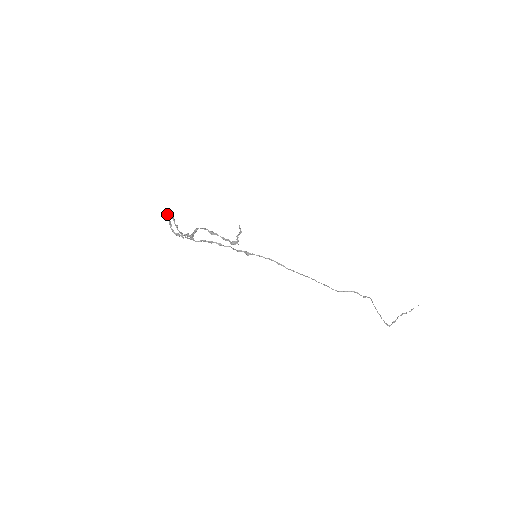
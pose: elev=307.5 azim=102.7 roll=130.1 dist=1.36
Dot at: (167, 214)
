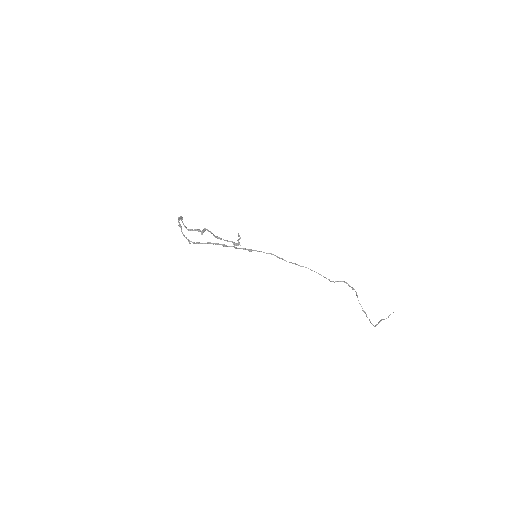
Dot at: occluded
